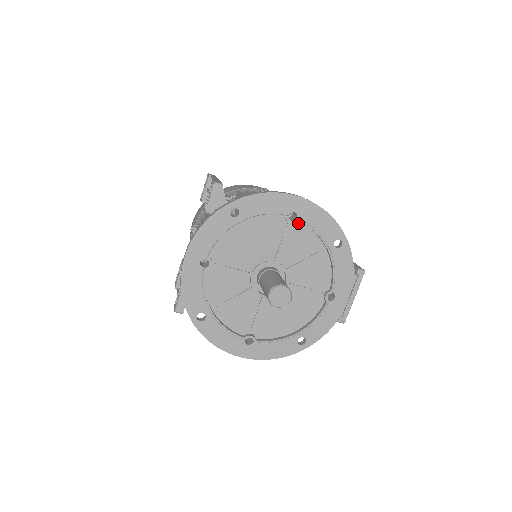
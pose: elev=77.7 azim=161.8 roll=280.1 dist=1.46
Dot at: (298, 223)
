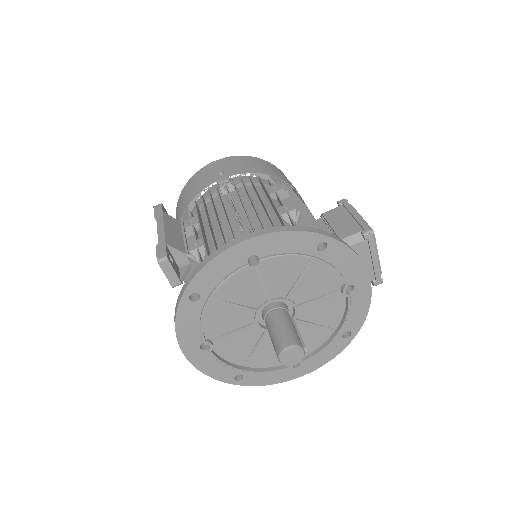
Dot at: (265, 259)
